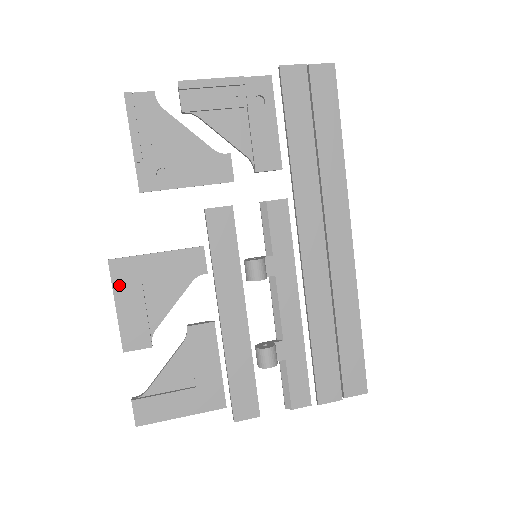
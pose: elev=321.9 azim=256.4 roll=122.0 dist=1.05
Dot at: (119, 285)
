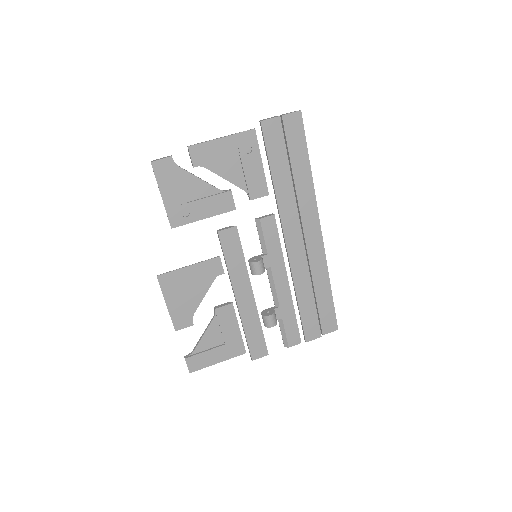
Dot at: (166, 291)
